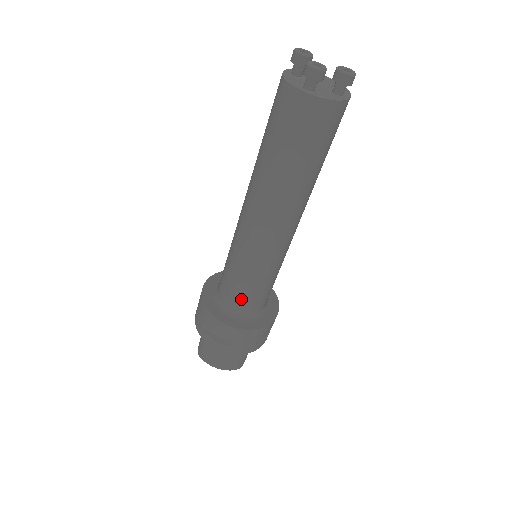
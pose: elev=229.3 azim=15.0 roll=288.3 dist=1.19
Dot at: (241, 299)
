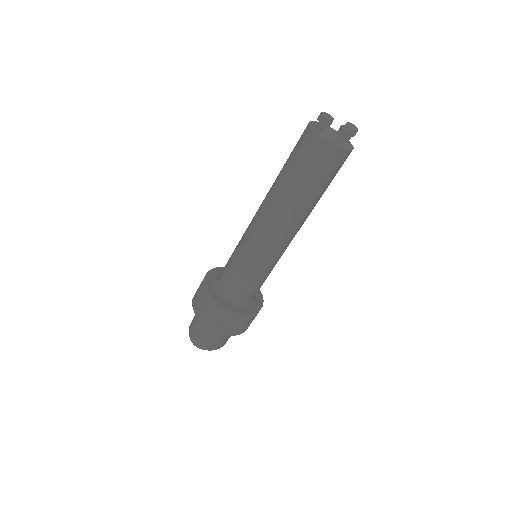
Dot at: (253, 292)
